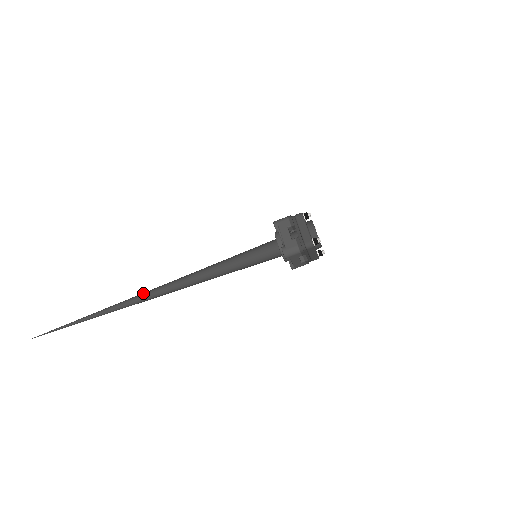
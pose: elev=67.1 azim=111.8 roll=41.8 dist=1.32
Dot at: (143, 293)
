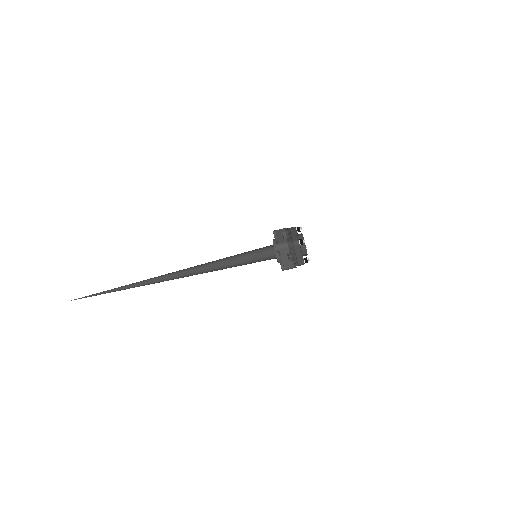
Dot at: occluded
